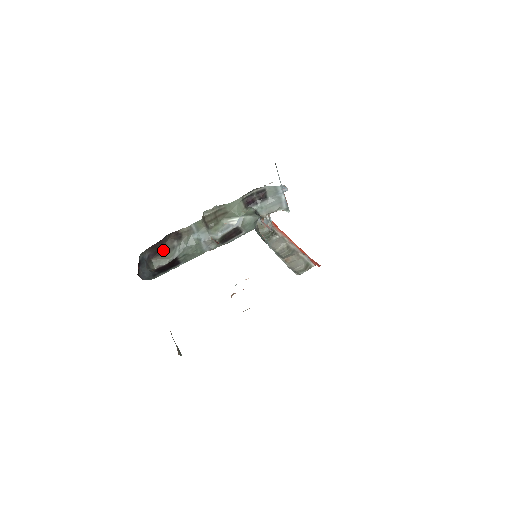
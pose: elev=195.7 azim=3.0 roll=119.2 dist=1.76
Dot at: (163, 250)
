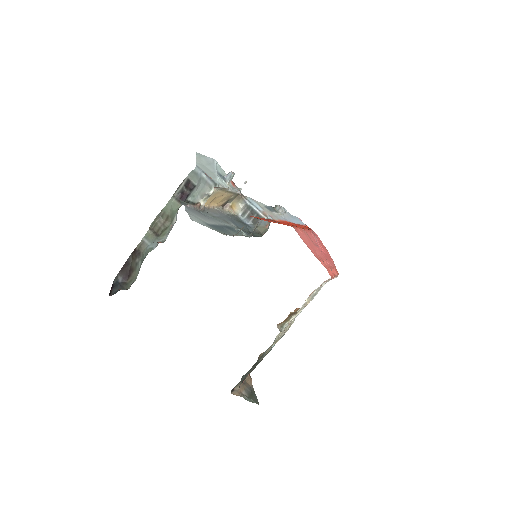
Dot at: (131, 270)
